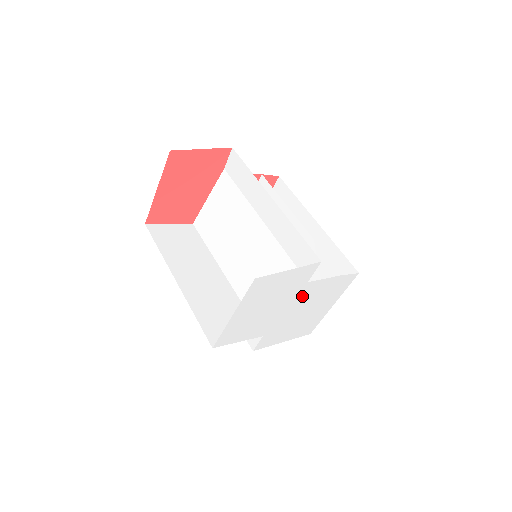
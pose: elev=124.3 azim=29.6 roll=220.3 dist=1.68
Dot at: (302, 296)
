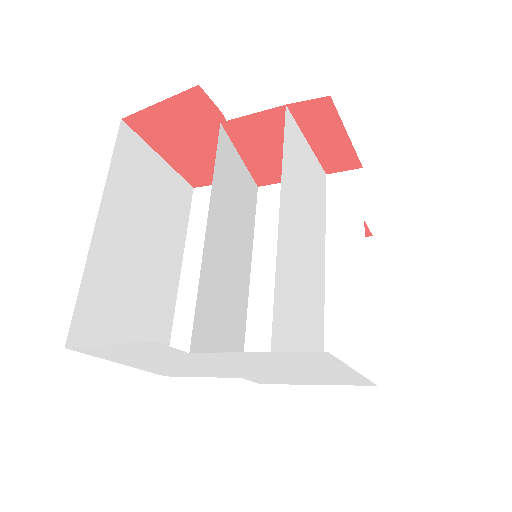
Dot at: (222, 360)
